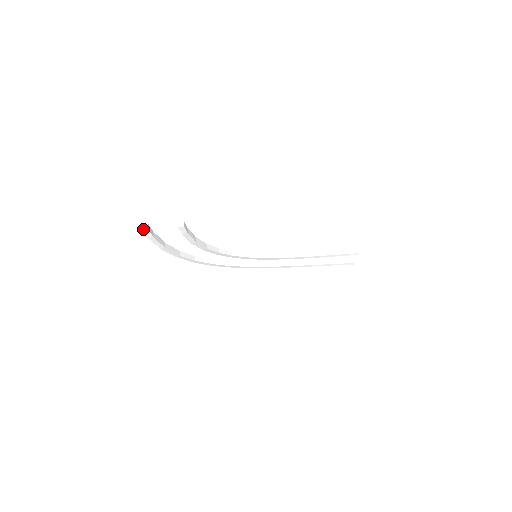
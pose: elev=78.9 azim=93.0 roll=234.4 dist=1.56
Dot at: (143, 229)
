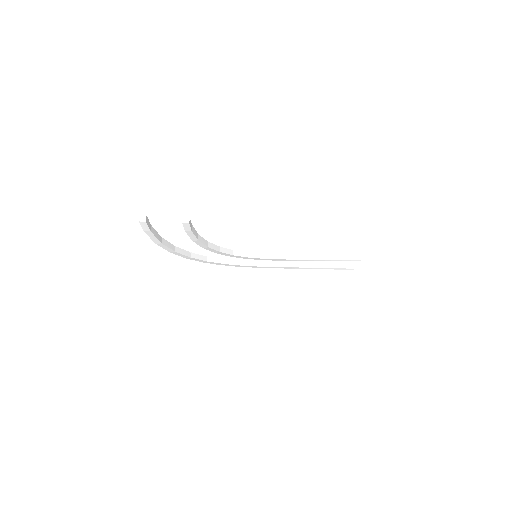
Dot at: (140, 222)
